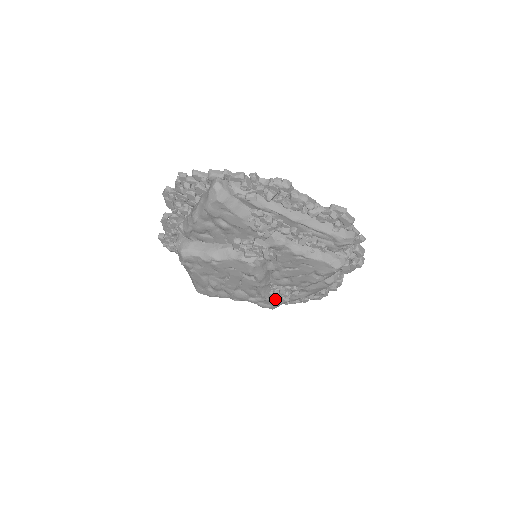
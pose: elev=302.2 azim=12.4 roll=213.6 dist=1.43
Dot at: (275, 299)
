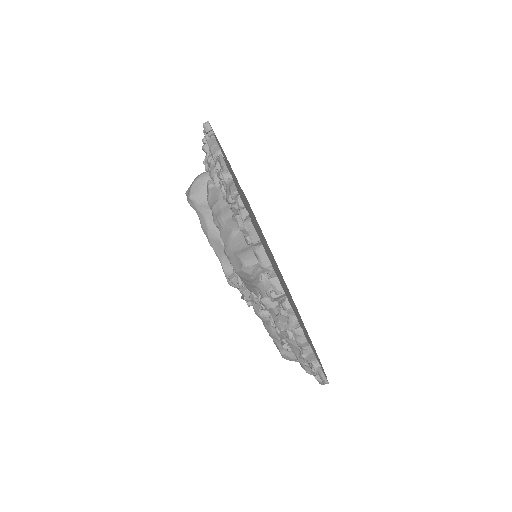
Dot at: occluded
